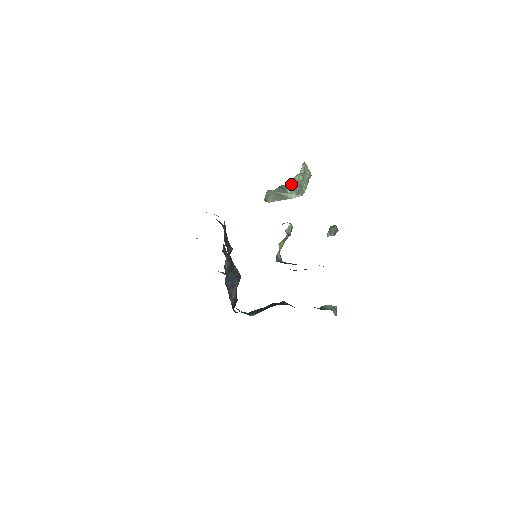
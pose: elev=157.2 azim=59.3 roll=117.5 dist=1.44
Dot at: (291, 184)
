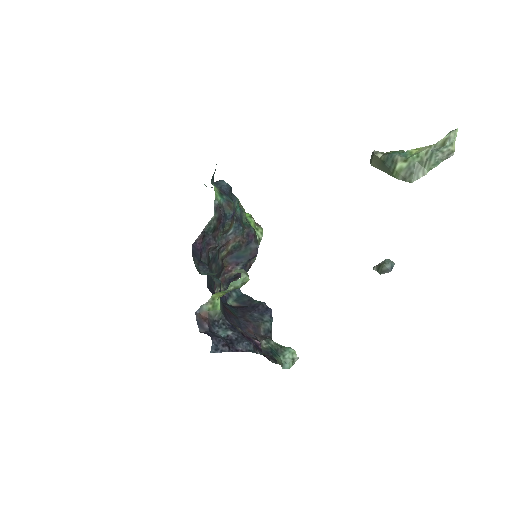
Dot at: (408, 158)
